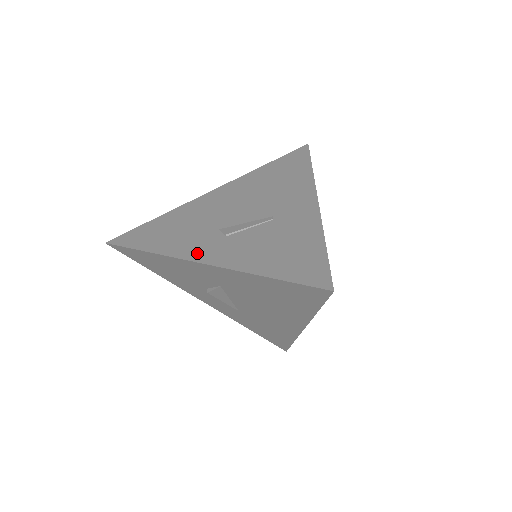
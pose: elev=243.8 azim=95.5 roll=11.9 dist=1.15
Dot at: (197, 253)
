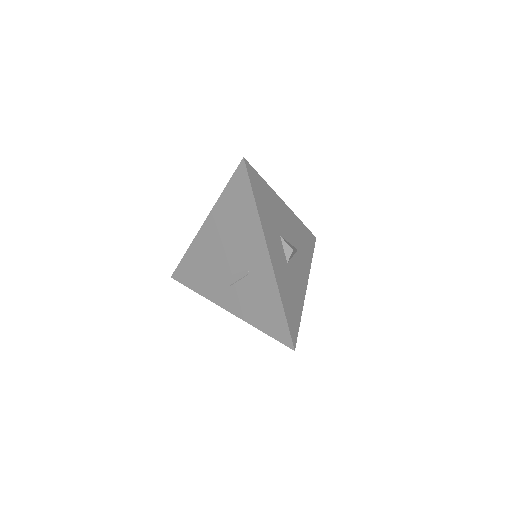
Dot at: (221, 301)
